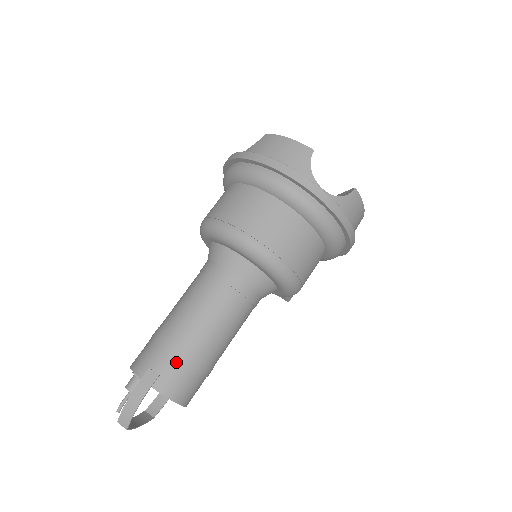
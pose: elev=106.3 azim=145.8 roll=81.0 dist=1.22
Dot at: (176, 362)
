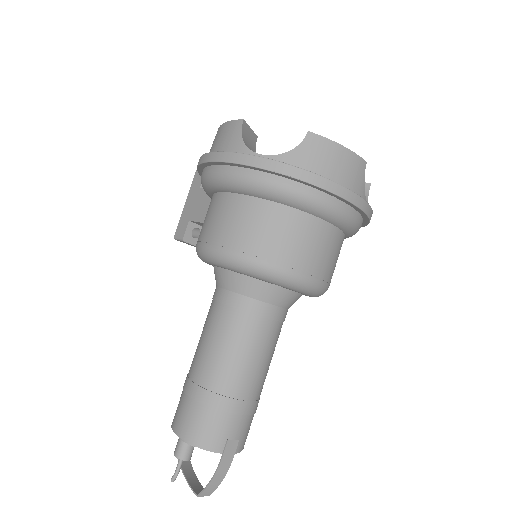
Dot at: (248, 419)
